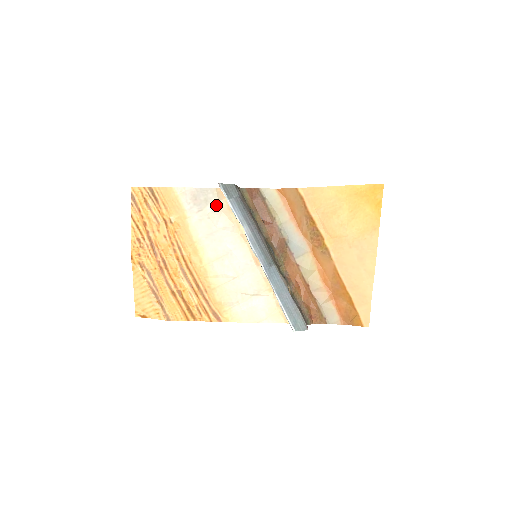
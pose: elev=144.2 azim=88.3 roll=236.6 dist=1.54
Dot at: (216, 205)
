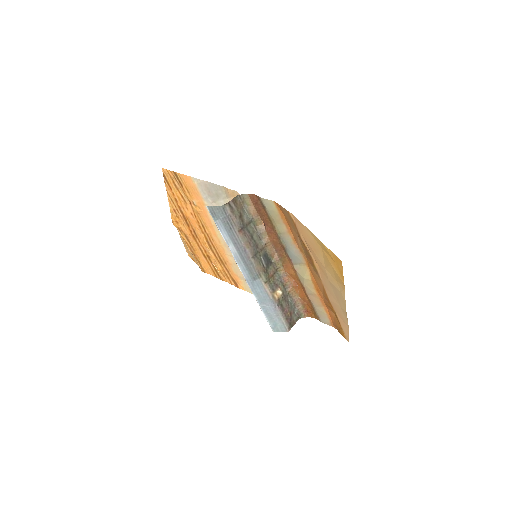
Dot at: (225, 201)
